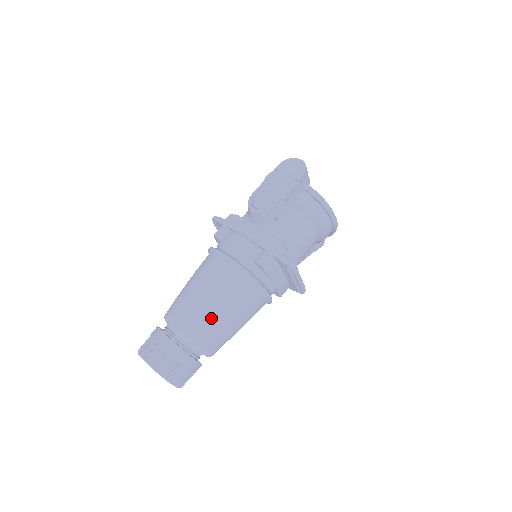
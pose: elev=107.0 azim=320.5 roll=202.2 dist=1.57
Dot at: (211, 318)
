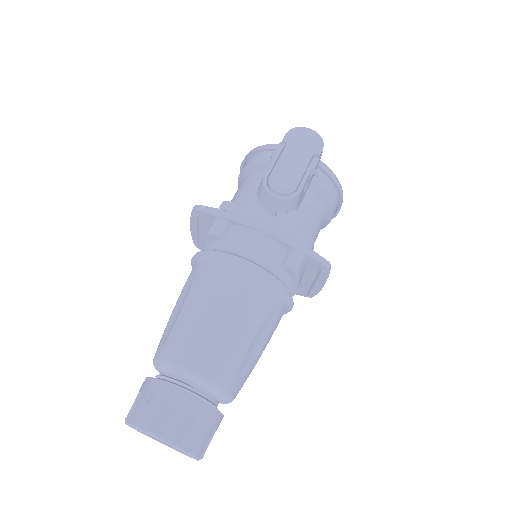
Dot at: (242, 351)
